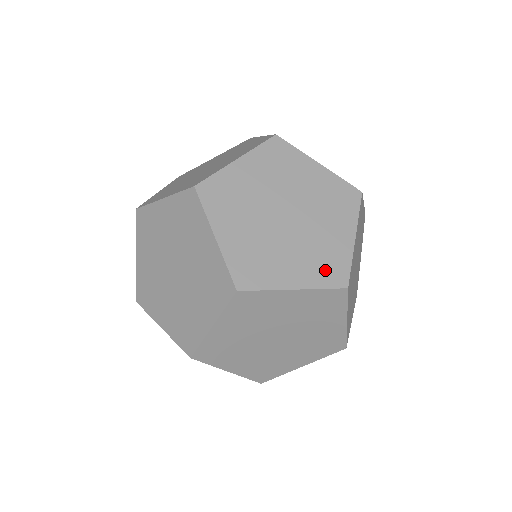
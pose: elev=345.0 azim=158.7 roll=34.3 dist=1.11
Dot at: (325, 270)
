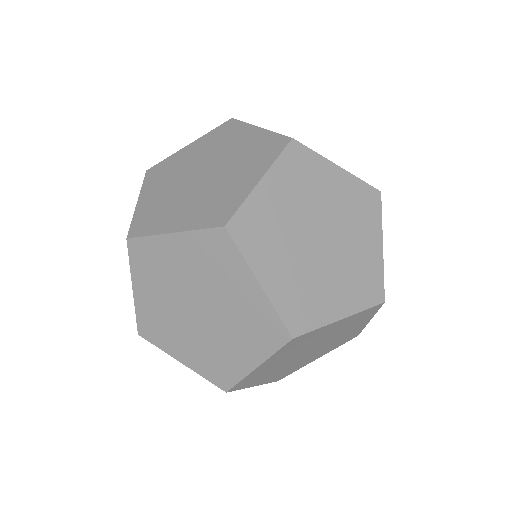
Dot at: (364, 289)
